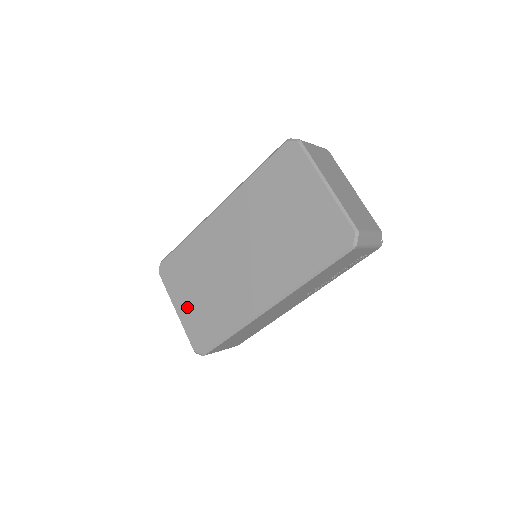
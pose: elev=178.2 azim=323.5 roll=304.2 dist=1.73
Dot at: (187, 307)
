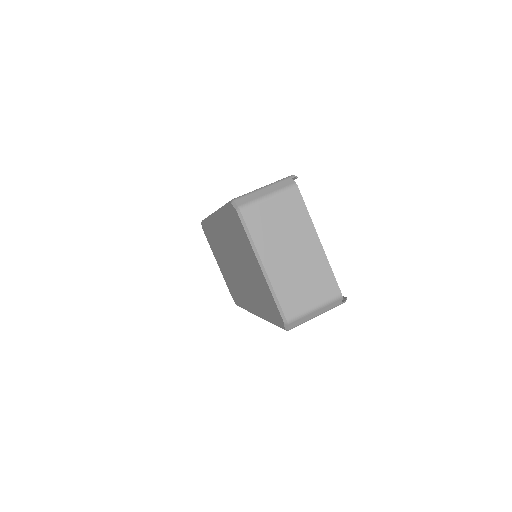
Dot at: (221, 268)
